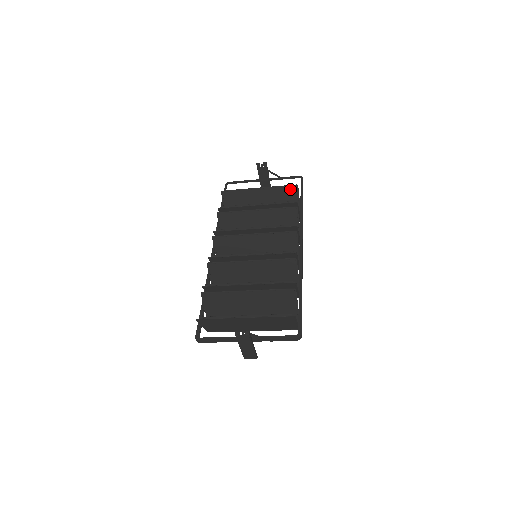
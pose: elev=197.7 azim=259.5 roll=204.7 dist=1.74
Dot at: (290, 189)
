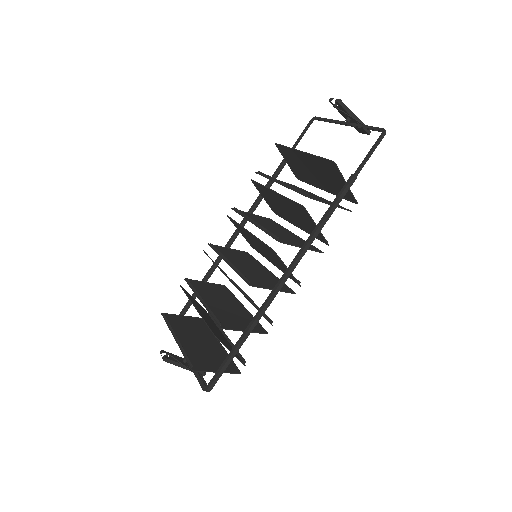
Dot at: (330, 164)
